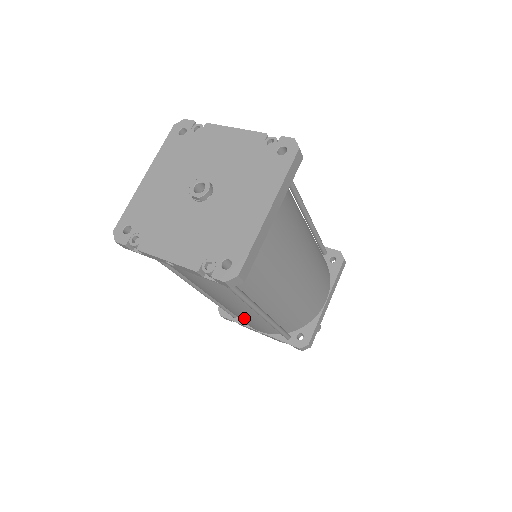
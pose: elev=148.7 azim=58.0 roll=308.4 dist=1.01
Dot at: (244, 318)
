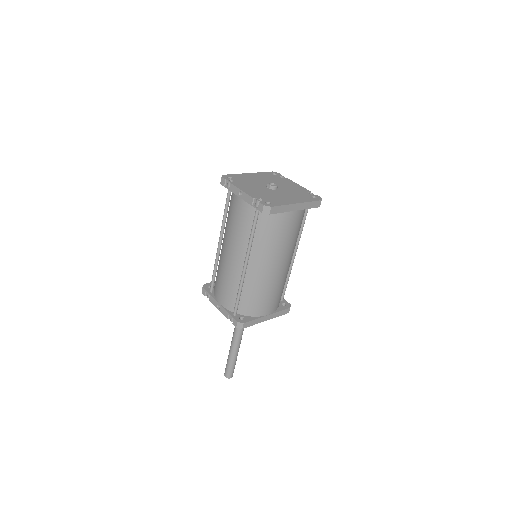
Dot at: (227, 277)
